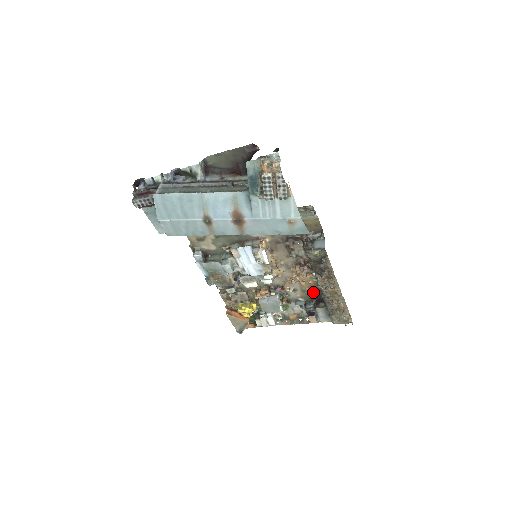
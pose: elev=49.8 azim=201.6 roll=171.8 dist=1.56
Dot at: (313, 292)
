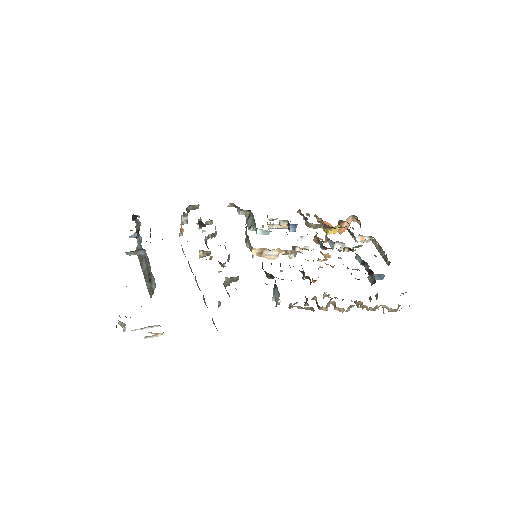
Dot at: occluded
